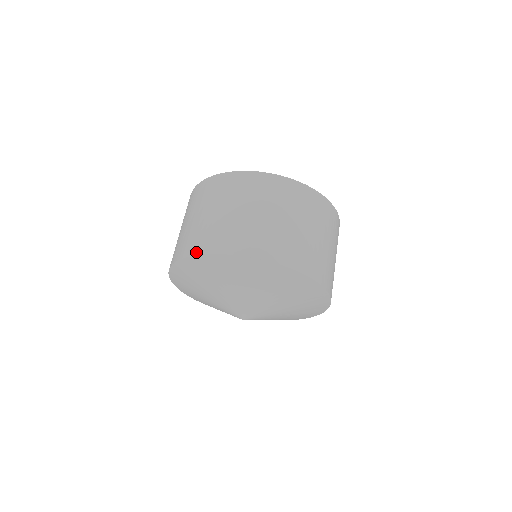
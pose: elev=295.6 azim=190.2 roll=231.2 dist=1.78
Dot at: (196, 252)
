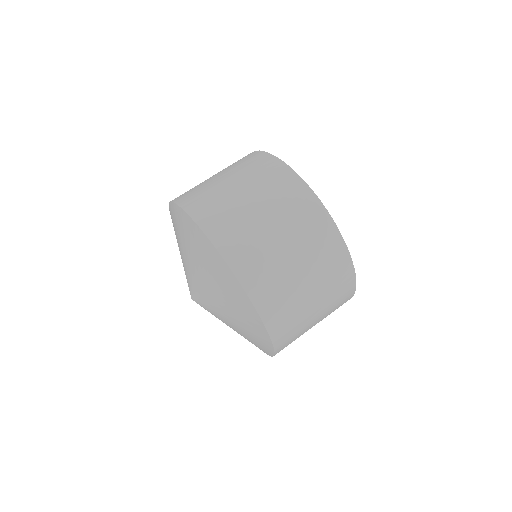
Dot at: (238, 273)
